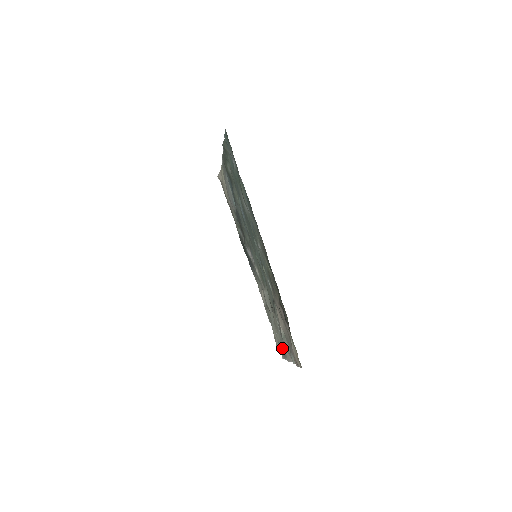
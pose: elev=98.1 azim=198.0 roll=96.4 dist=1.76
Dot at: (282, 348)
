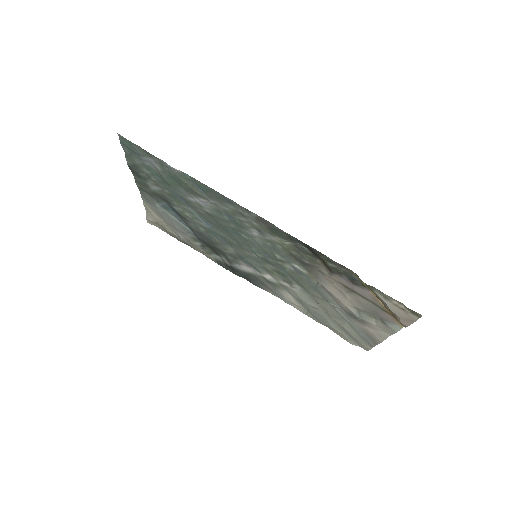
Dot at: (361, 336)
